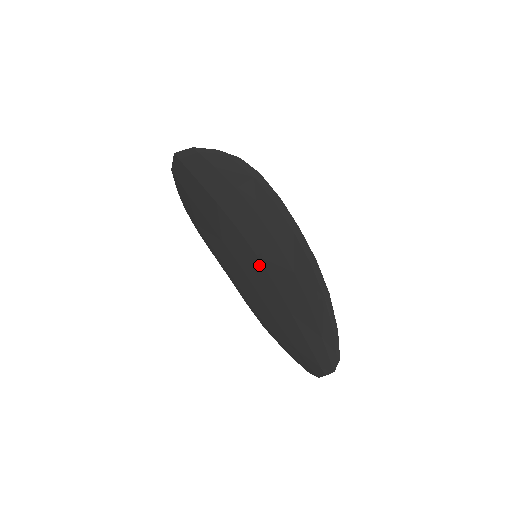
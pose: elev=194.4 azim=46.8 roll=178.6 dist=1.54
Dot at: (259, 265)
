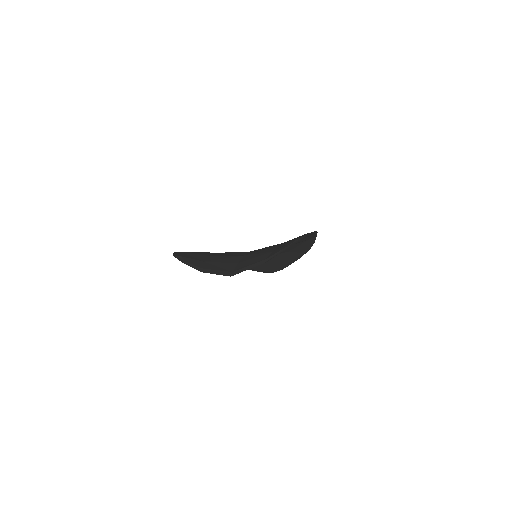
Dot at: occluded
